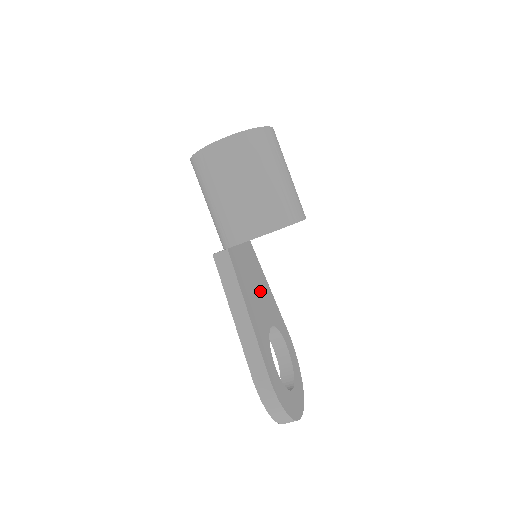
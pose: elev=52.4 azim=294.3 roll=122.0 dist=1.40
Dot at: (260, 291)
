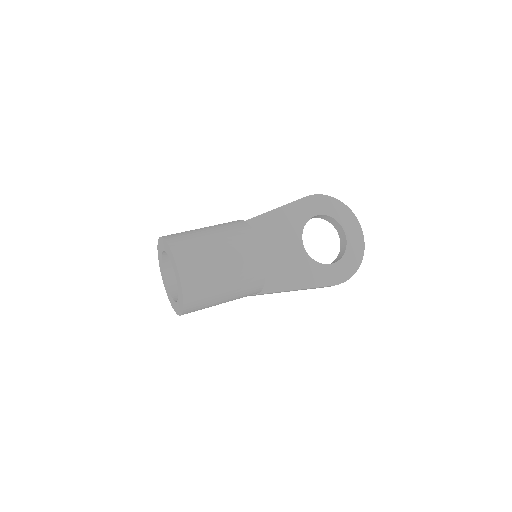
Dot at: (276, 243)
